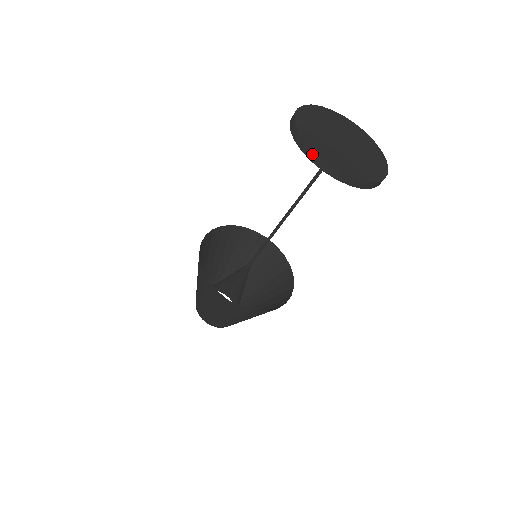
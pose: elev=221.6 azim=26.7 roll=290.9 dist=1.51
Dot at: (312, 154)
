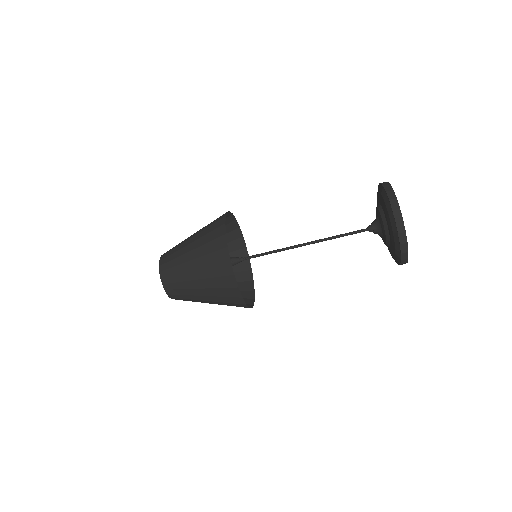
Dot at: (404, 241)
